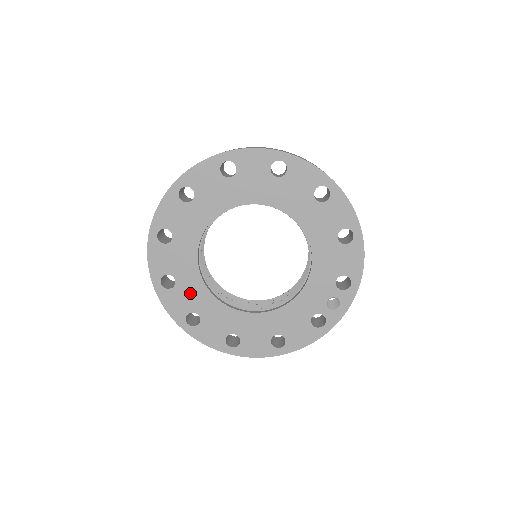
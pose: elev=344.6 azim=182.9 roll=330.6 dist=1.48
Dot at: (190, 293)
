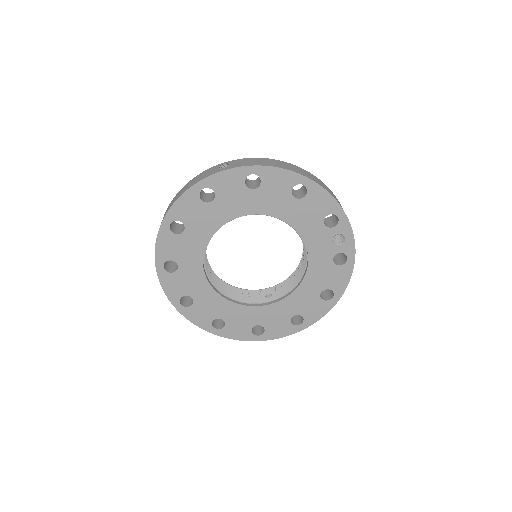
Dot at: (239, 318)
